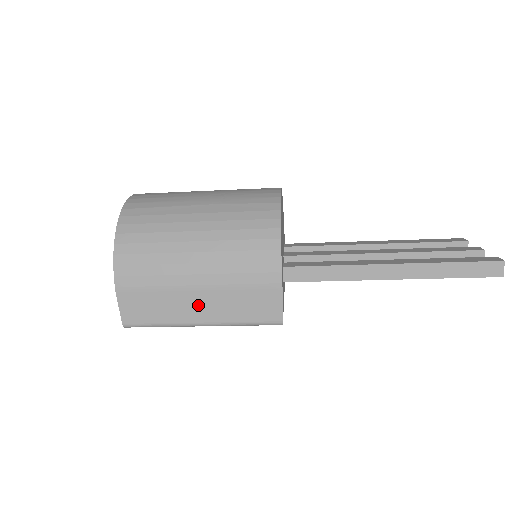
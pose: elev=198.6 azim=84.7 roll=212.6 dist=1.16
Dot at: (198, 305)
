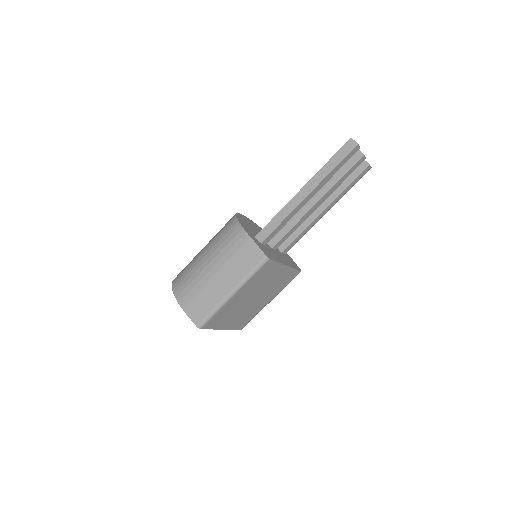
Dot at: (222, 283)
